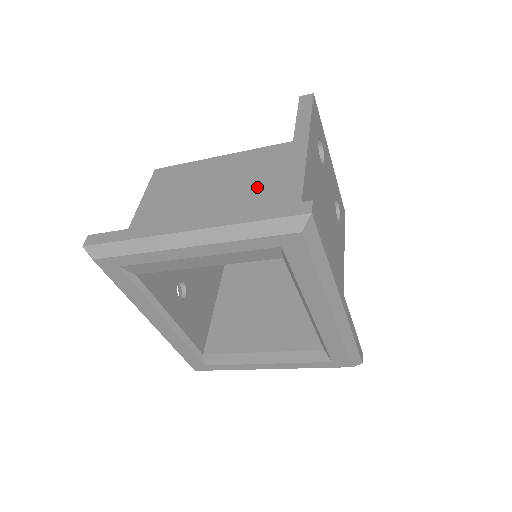
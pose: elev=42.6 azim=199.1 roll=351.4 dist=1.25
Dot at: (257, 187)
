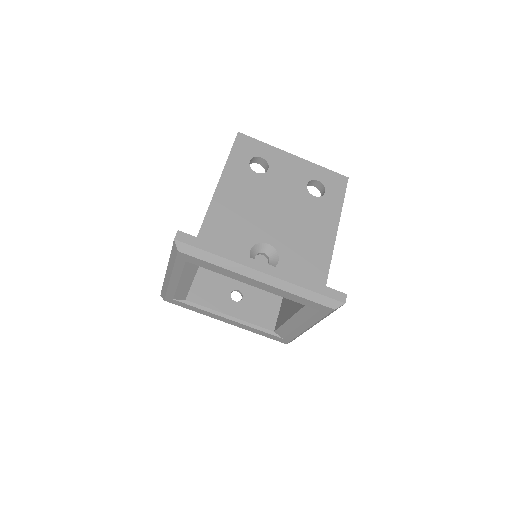
Dot at: occluded
